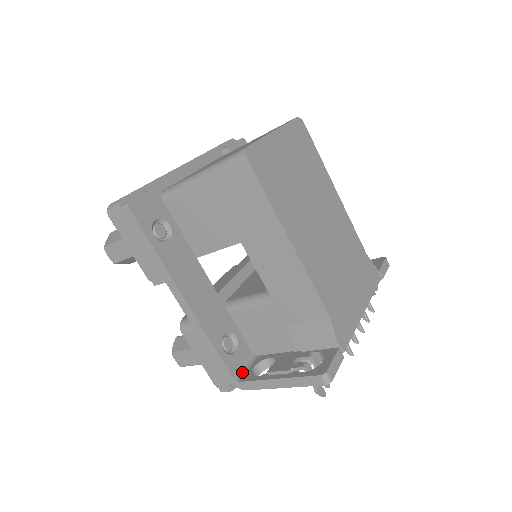
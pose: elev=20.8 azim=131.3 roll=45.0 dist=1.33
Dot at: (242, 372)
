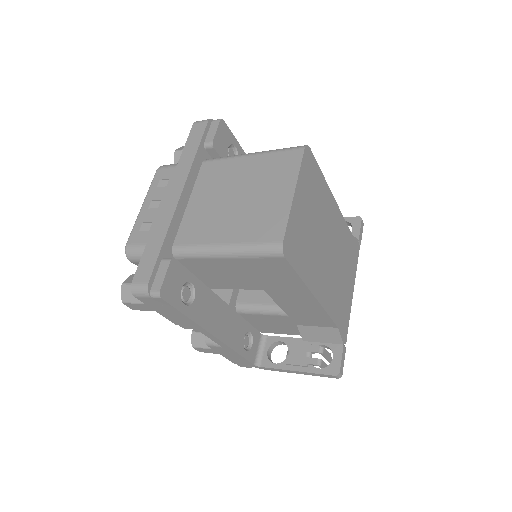
Dot at: (259, 356)
